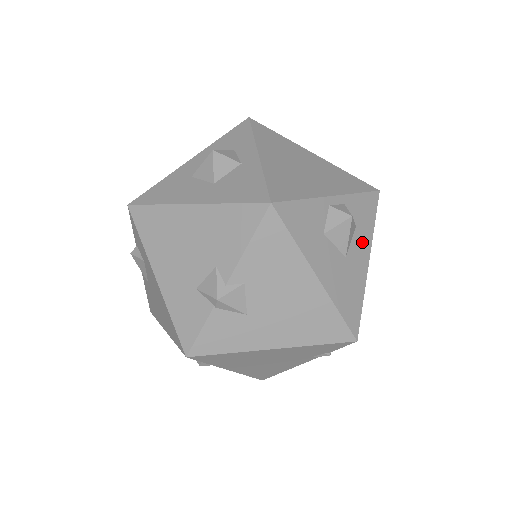
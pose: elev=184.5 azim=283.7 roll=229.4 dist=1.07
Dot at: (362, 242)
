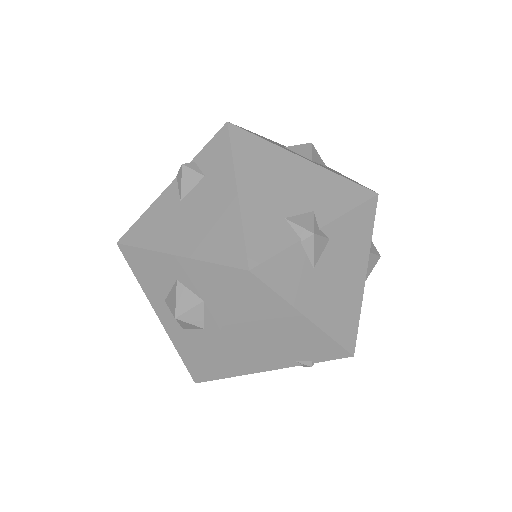
Dot at: occluded
